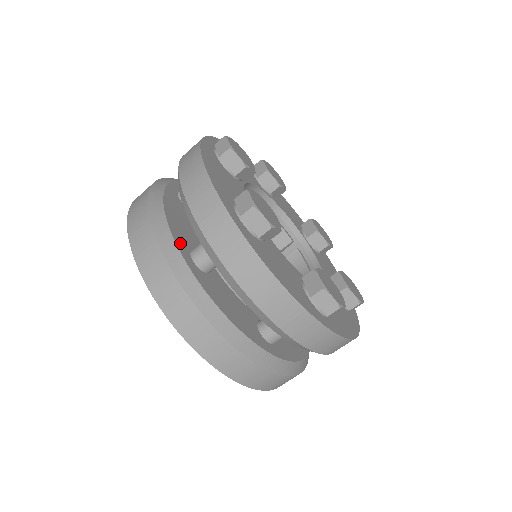
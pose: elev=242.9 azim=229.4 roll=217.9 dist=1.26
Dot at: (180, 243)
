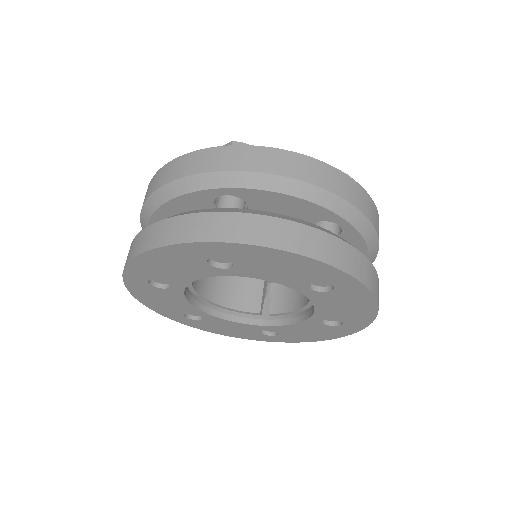
Dot at: occluded
